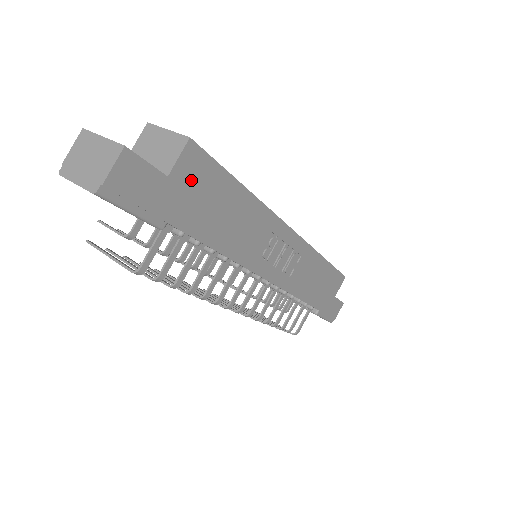
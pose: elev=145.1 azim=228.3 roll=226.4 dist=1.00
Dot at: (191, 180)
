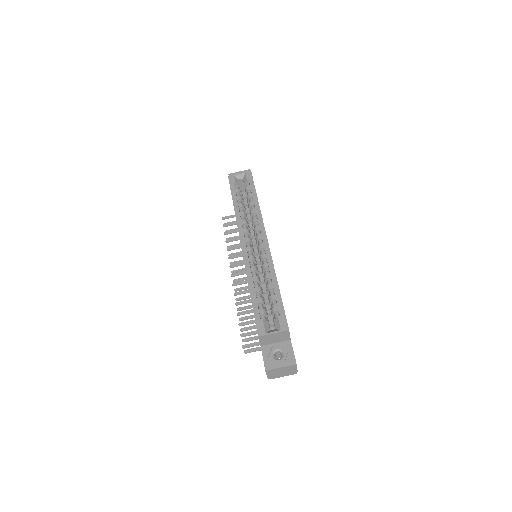
Dot at: occluded
